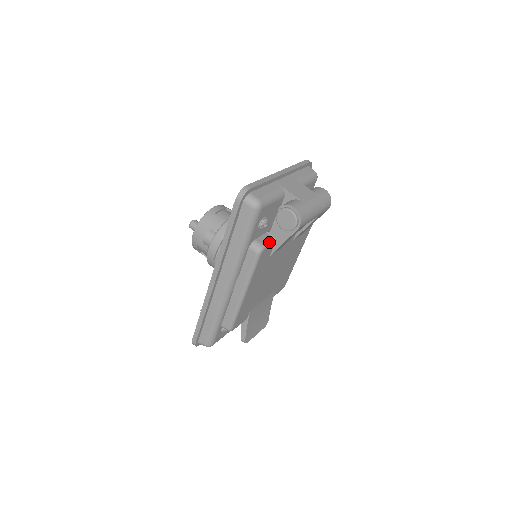
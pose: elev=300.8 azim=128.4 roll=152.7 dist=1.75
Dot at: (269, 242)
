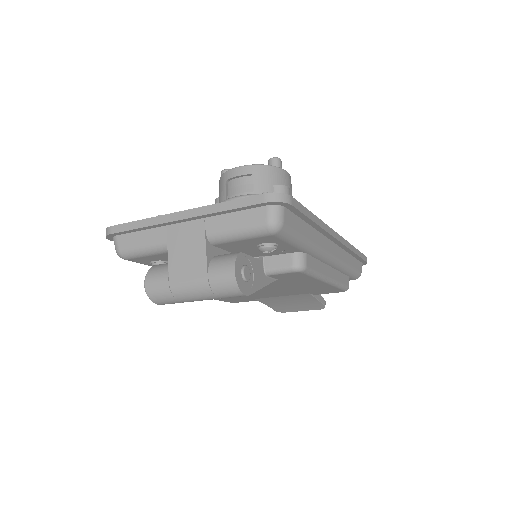
Dot at: occluded
